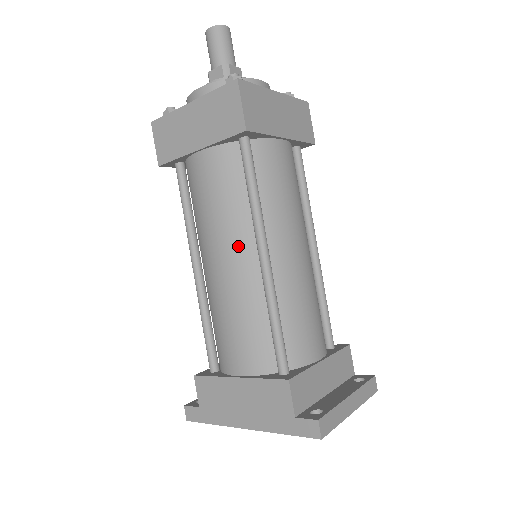
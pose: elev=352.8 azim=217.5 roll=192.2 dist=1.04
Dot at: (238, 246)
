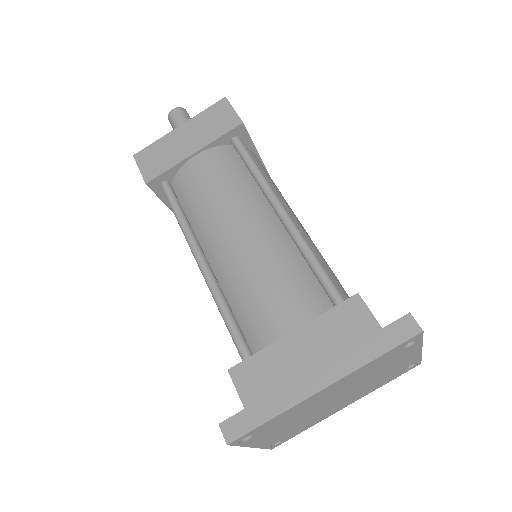
Dot at: (254, 212)
